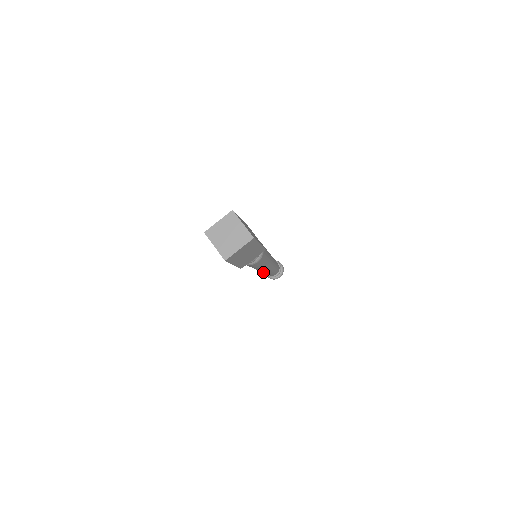
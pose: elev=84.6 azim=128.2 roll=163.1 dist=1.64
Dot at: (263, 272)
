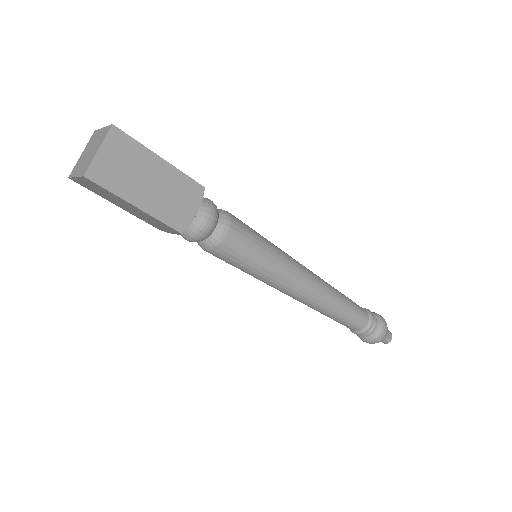
Dot at: (320, 308)
